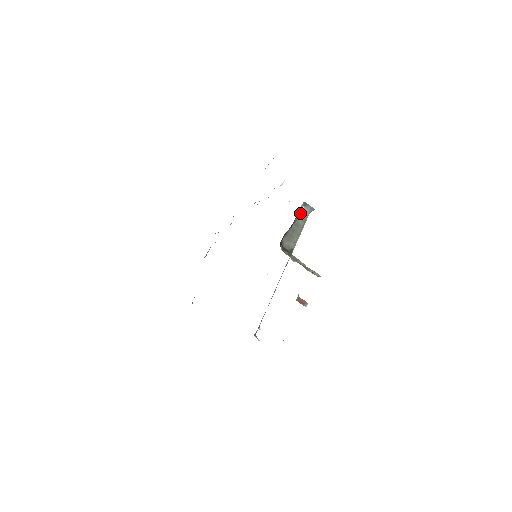
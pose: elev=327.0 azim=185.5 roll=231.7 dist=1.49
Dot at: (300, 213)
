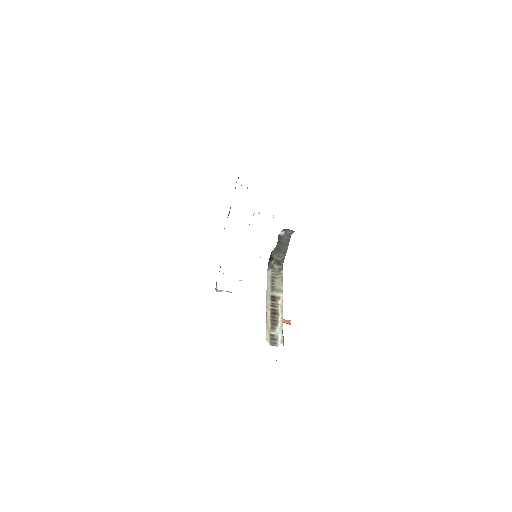
Dot at: (282, 236)
